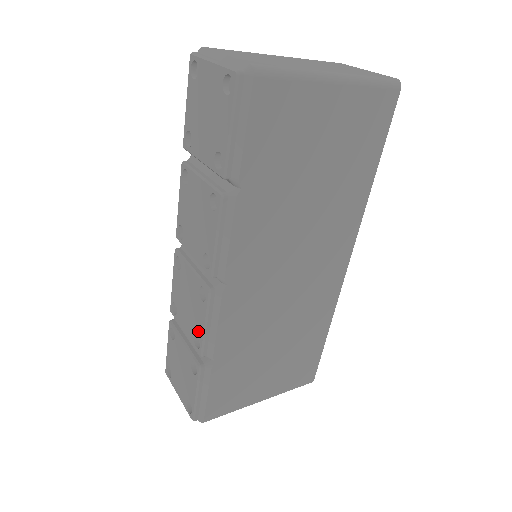
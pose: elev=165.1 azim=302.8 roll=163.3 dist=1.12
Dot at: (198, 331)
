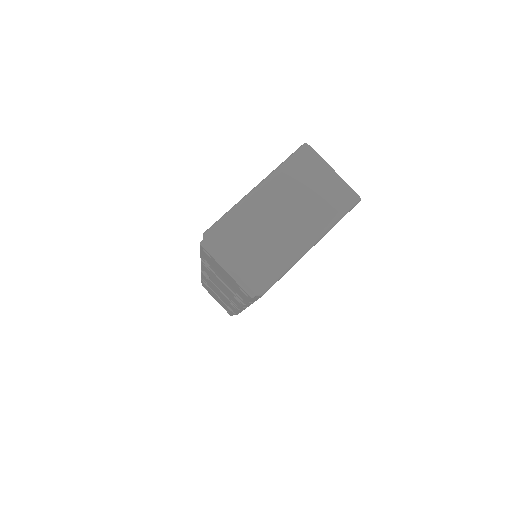
Dot at: (231, 308)
